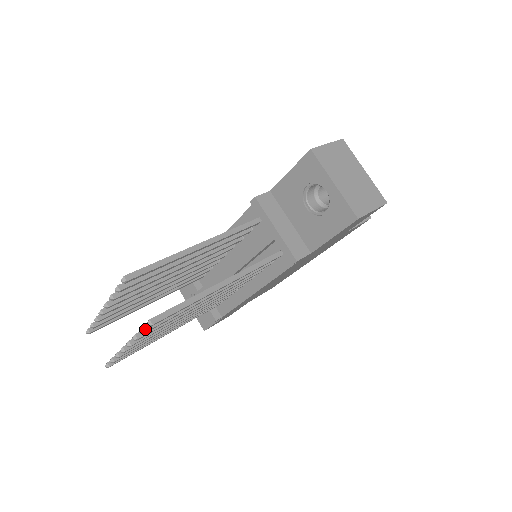
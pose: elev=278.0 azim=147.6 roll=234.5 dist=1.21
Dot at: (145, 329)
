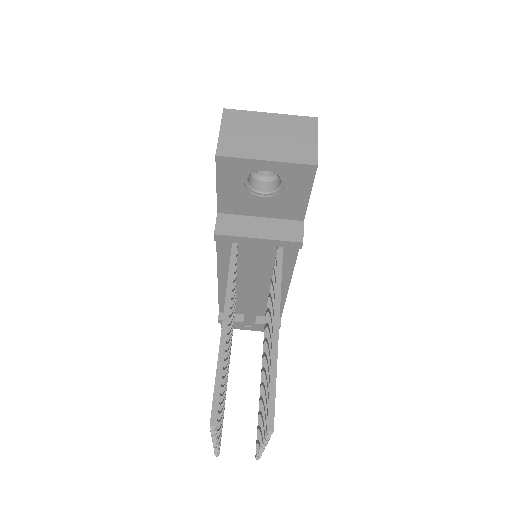
Dot at: occluded
